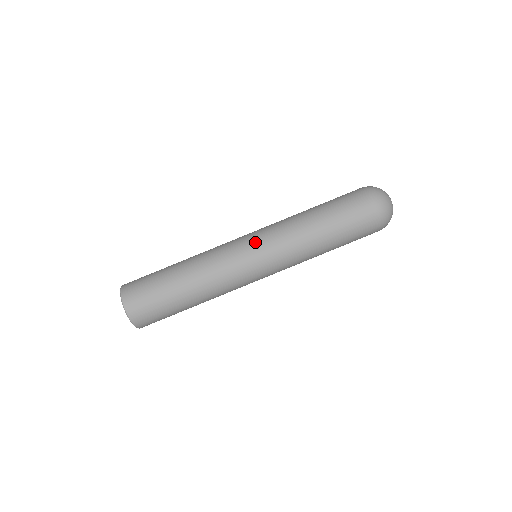
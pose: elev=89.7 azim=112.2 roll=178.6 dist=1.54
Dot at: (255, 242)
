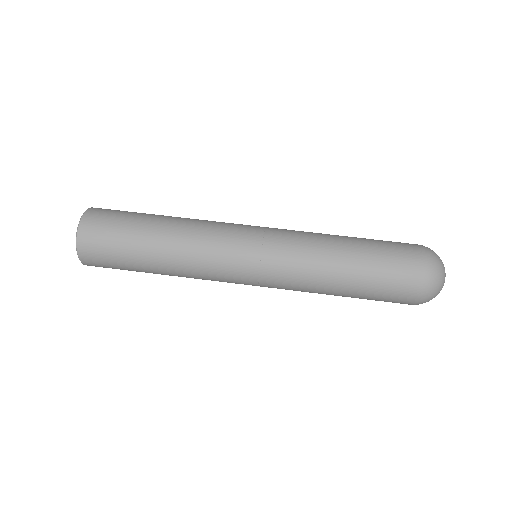
Dot at: (262, 241)
